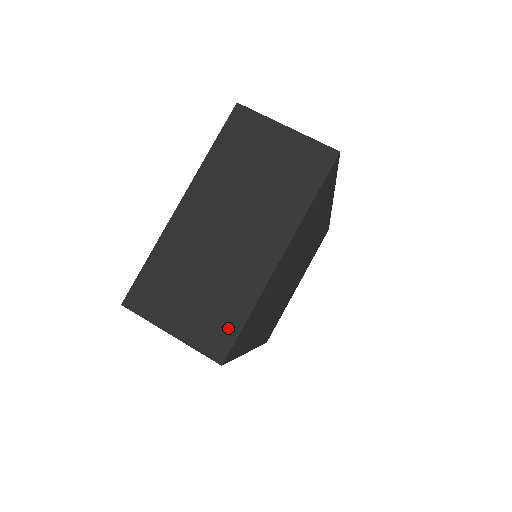
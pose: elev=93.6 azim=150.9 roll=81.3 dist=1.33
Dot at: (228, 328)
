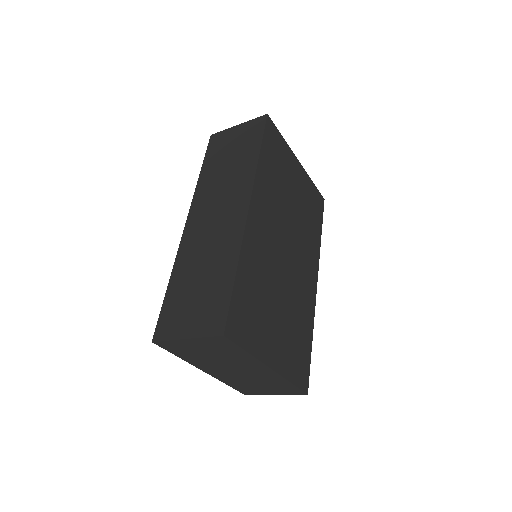
Dot at: (291, 388)
